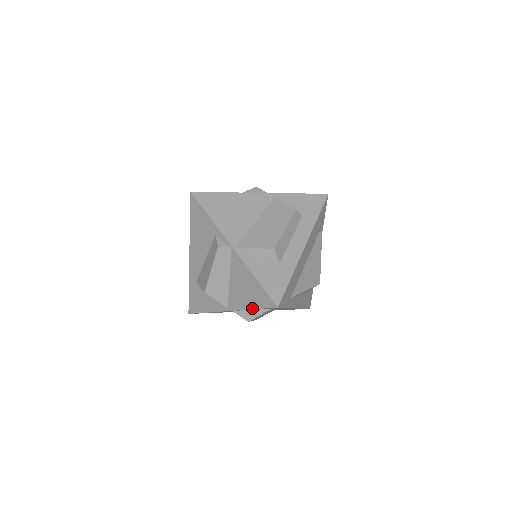
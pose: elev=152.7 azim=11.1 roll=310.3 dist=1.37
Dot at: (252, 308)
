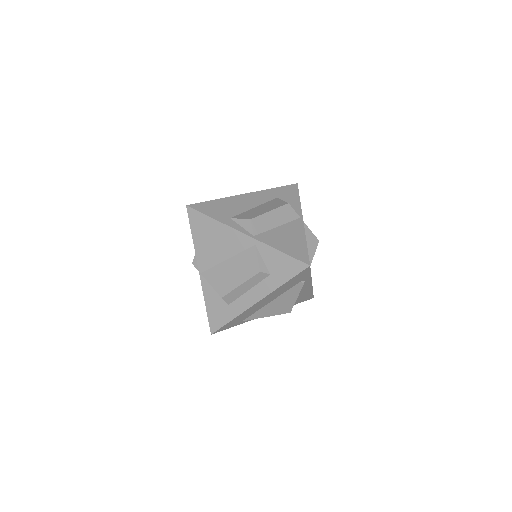
Dot at: occluded
